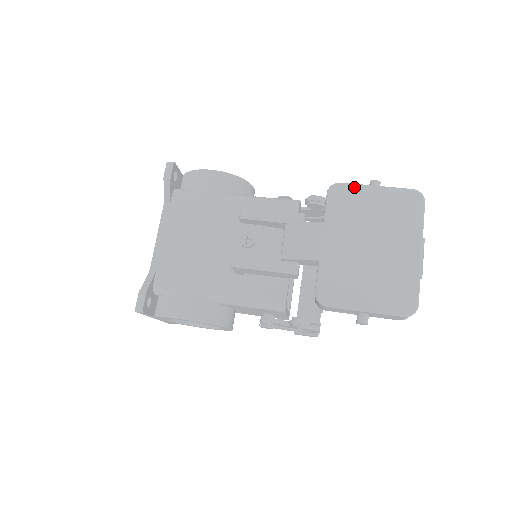
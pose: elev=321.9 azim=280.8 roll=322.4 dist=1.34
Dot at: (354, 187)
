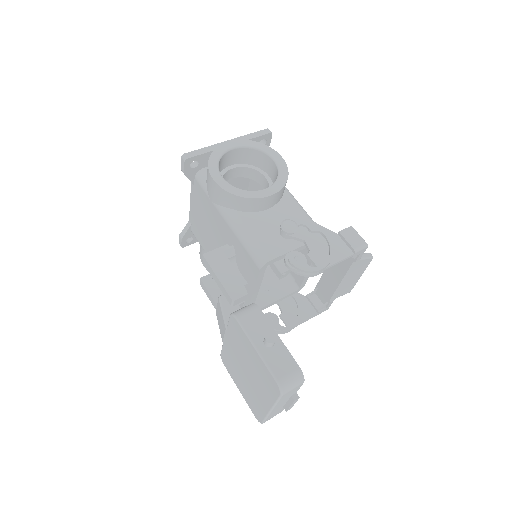
Dot at: (243, 333)
